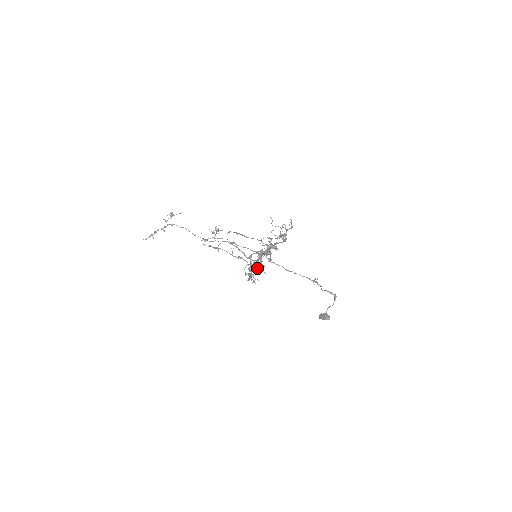
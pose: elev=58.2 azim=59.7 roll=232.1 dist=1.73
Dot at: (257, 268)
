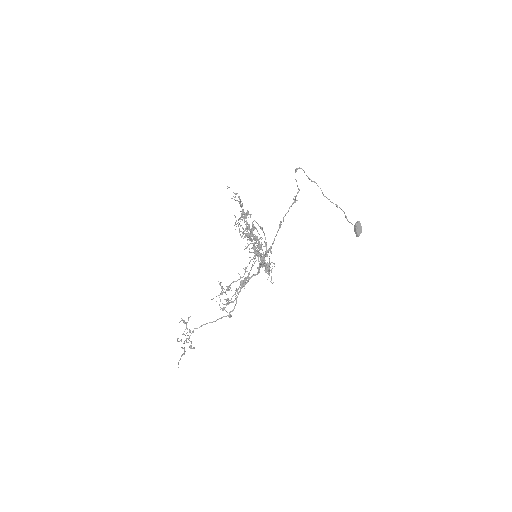
Dot at: (248, 236)
